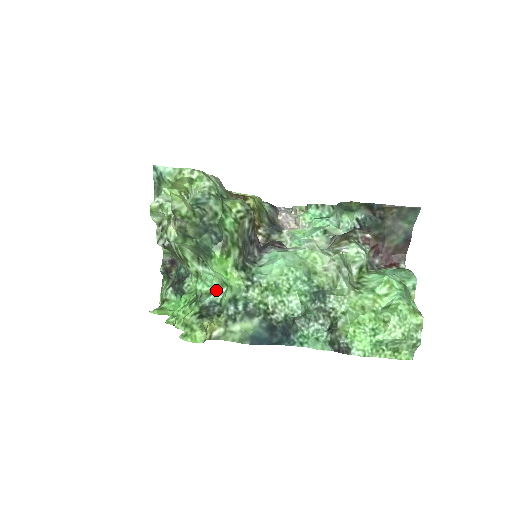
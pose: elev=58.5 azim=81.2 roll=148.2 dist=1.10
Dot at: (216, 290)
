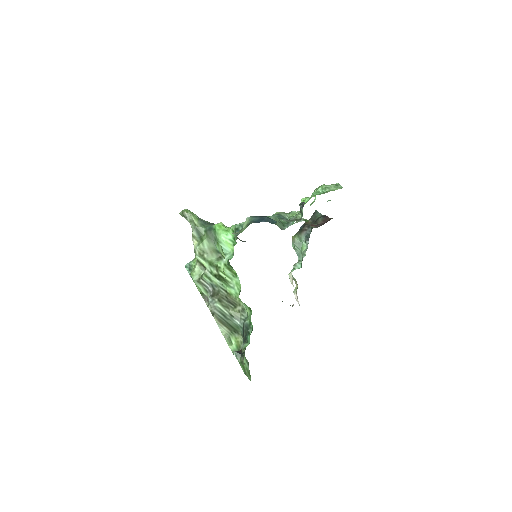
Dot at: occluded
